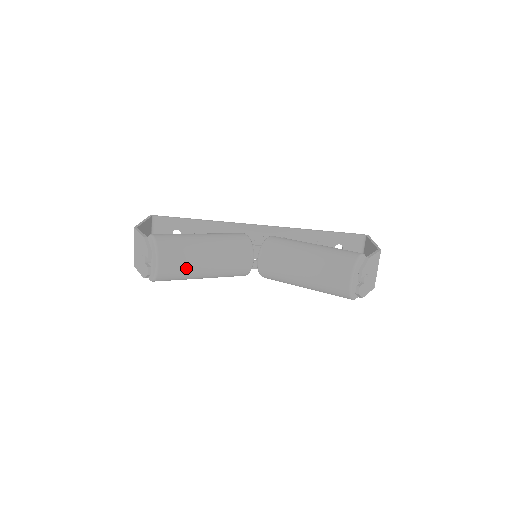
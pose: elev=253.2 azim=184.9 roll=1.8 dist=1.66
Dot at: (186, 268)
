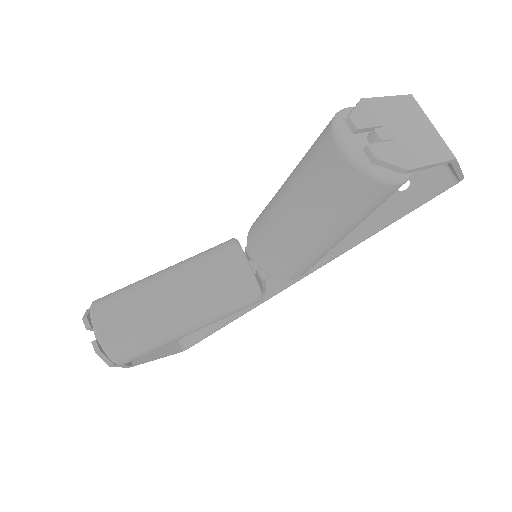
Dot at: (140, 317)
